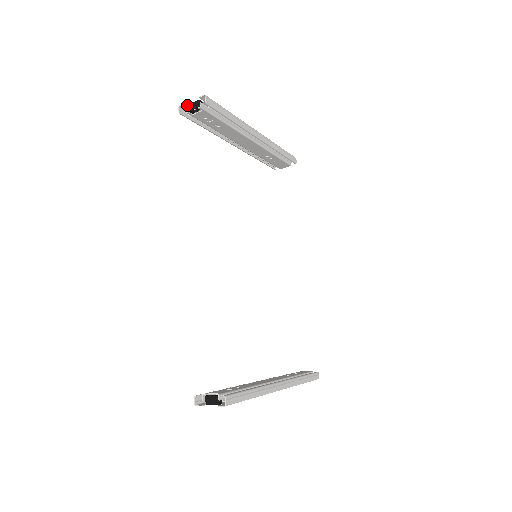
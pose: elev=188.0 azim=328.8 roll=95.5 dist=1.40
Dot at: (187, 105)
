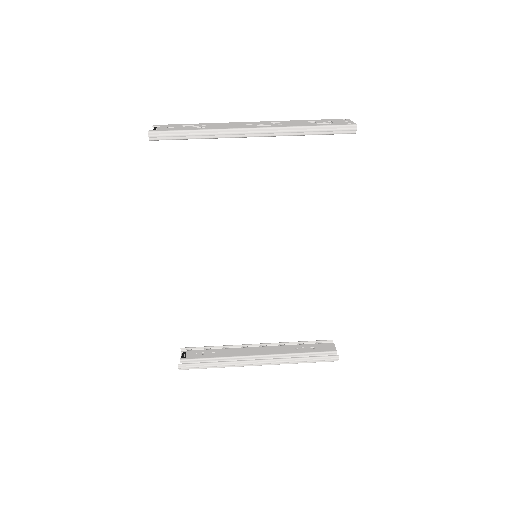
Dot at: (156, 126)
